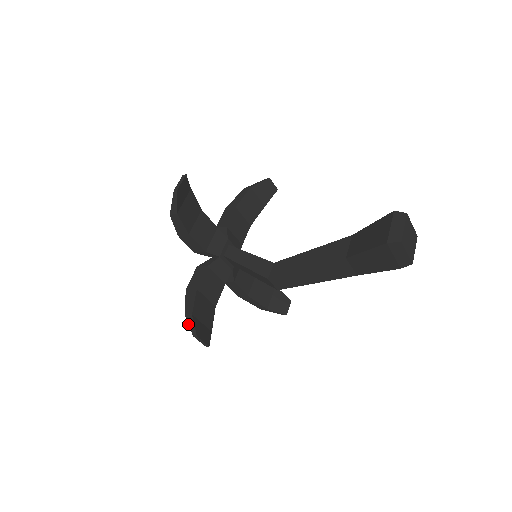
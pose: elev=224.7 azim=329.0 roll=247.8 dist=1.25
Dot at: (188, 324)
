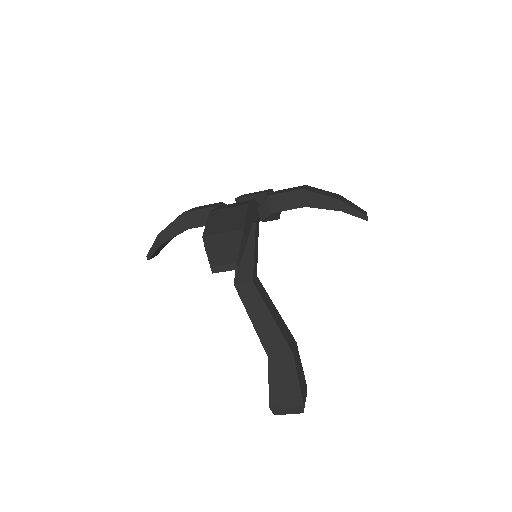
Dot at: (152, 245)
